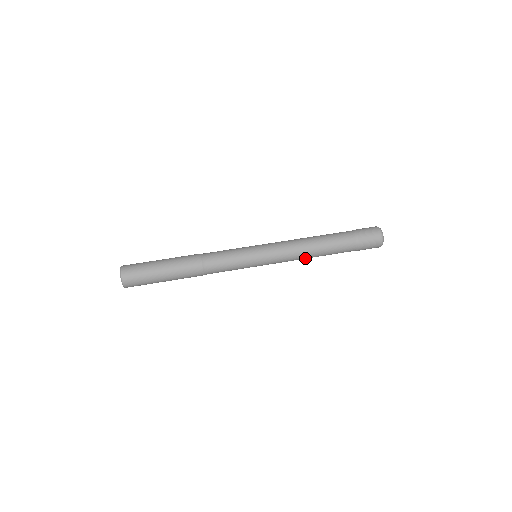
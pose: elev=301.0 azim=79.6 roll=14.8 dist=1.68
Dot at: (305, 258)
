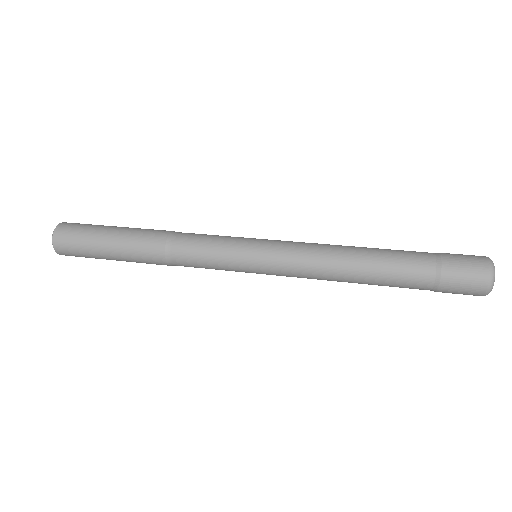
Dot at: (337, 264)
